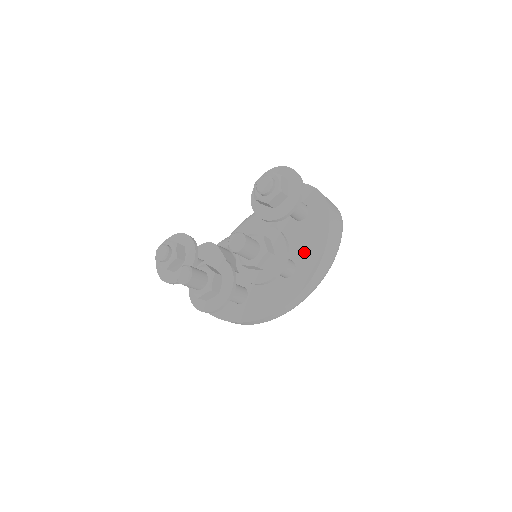
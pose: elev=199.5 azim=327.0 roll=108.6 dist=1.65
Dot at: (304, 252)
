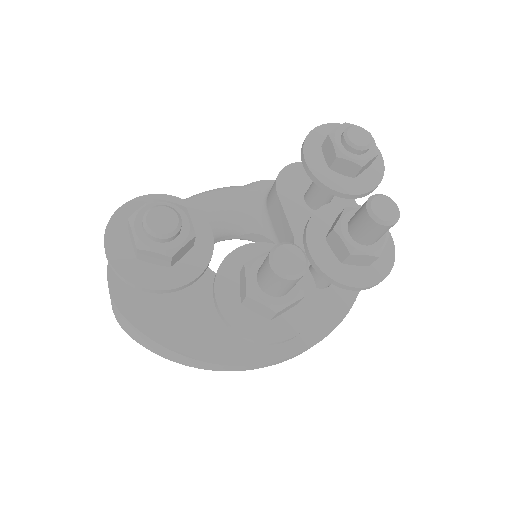
Dot at: occluded
